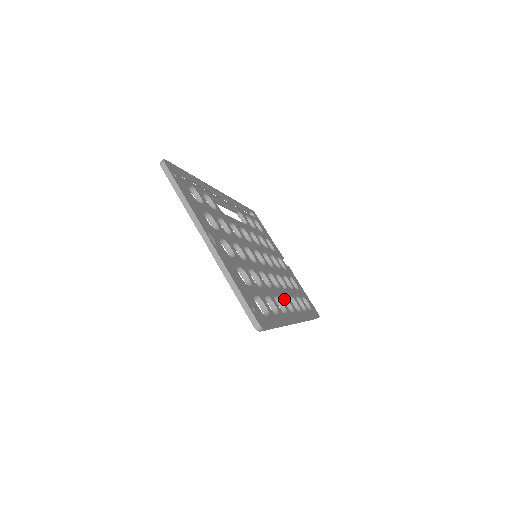
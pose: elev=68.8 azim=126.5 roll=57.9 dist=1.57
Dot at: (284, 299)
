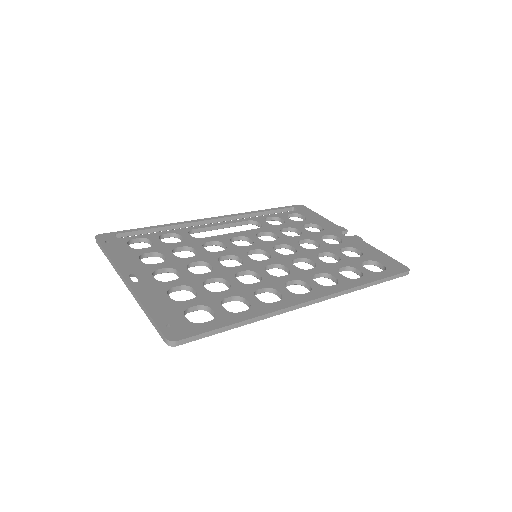
Dot at: (299, 283)
